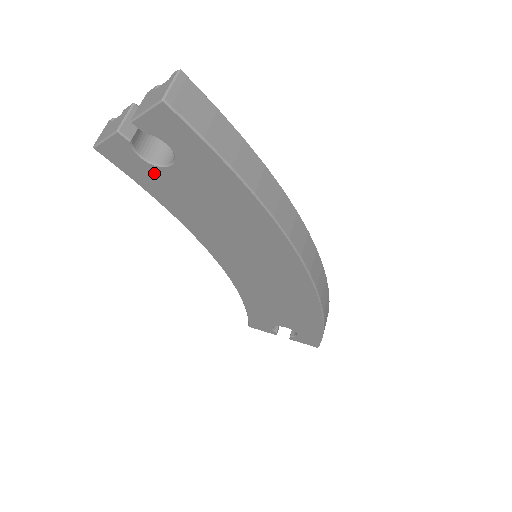
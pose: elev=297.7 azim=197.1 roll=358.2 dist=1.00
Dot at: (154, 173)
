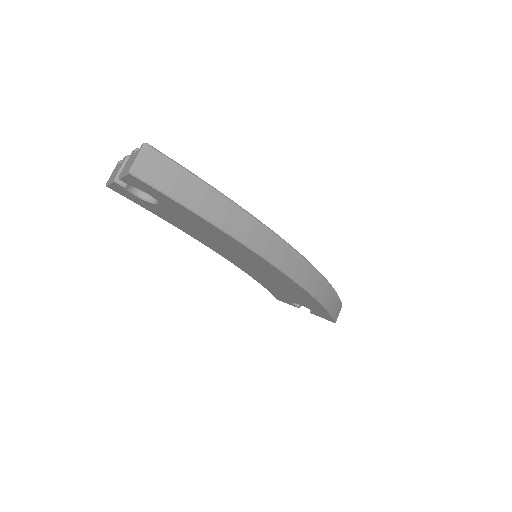
Dot at: (150, 205)
